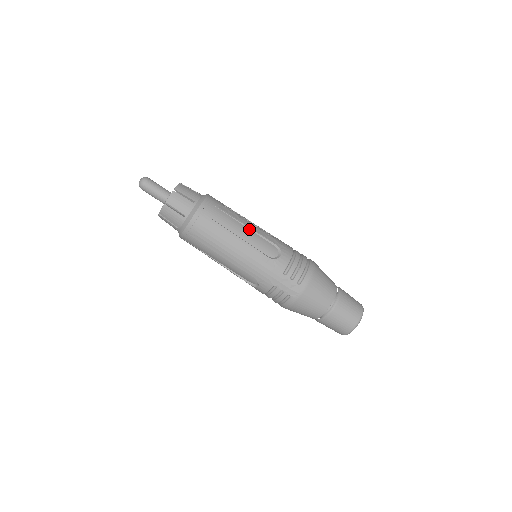
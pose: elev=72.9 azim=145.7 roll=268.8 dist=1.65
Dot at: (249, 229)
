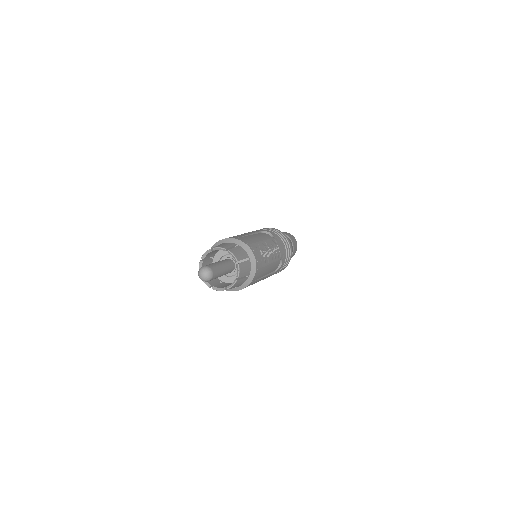
Dot at: (272, 263)
